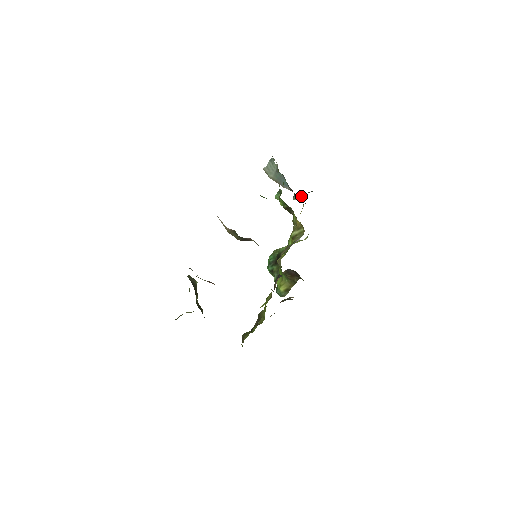
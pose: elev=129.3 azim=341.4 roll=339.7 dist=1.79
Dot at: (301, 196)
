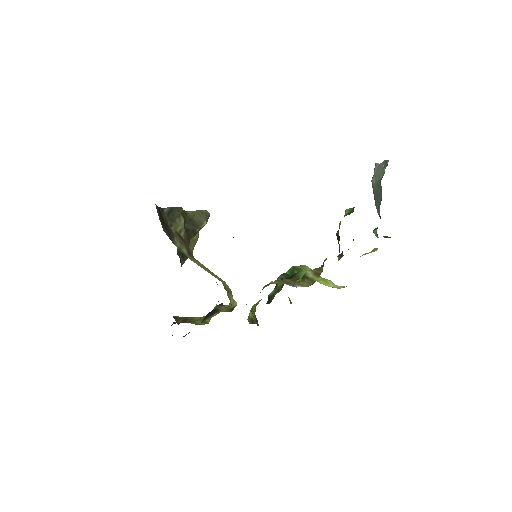
Dot at: occluded
